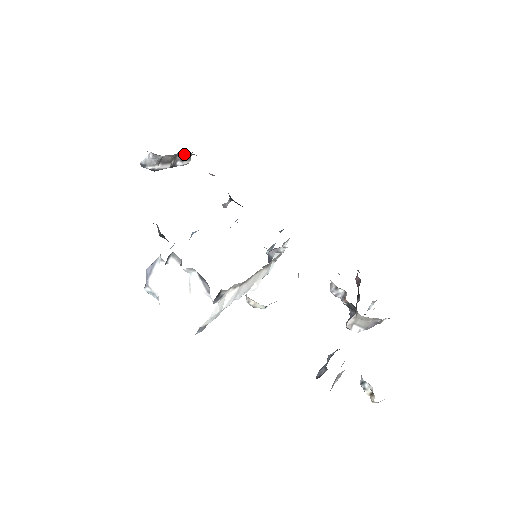
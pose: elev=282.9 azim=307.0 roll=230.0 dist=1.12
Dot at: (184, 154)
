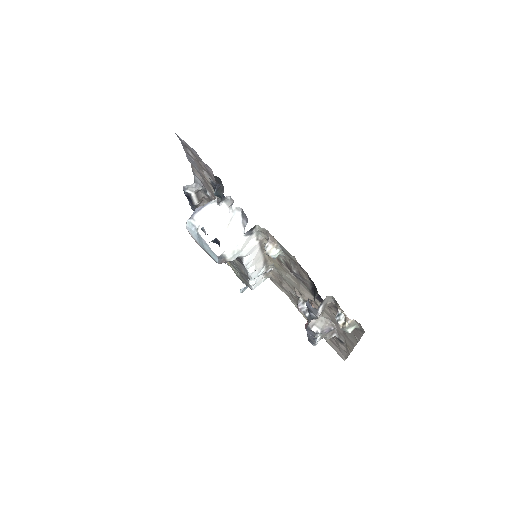
Dot at: occluded
